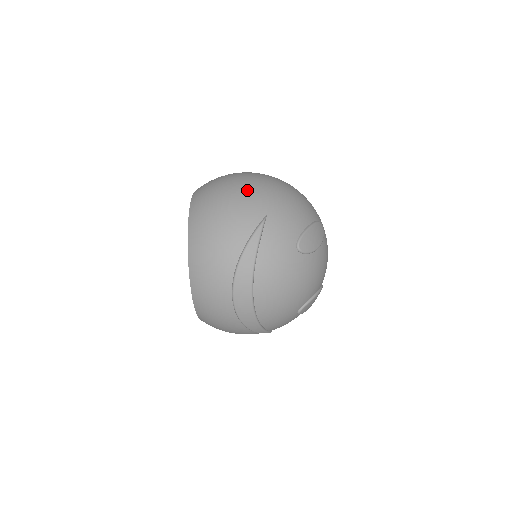
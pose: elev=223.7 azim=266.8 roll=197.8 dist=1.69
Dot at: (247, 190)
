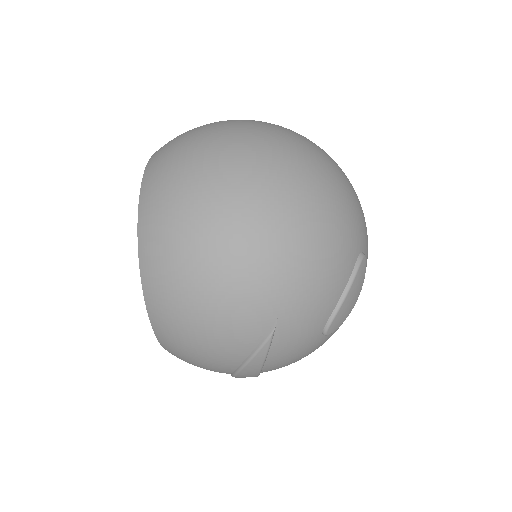
Dot at: (239, 277)
